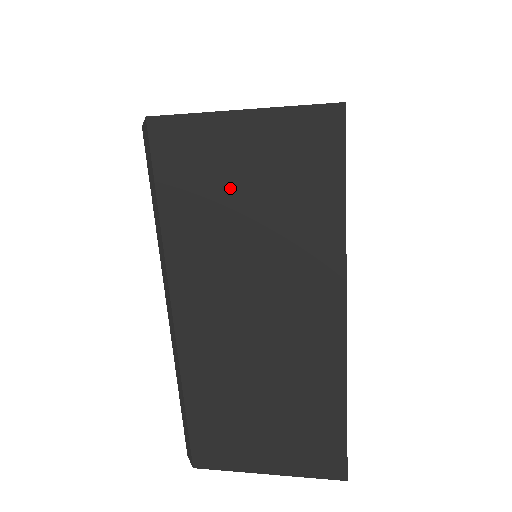
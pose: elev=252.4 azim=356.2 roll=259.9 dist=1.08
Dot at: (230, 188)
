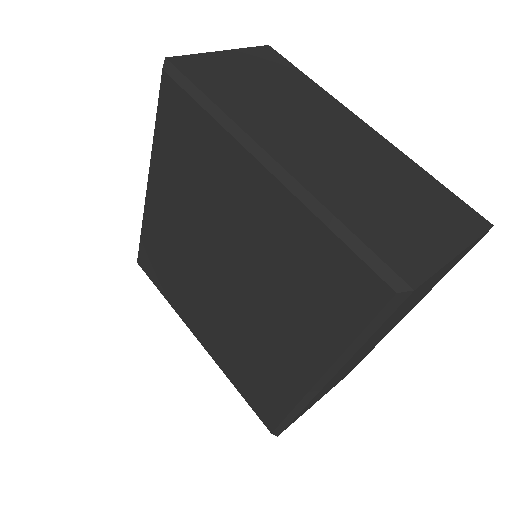
Dot at: (245, 80)
